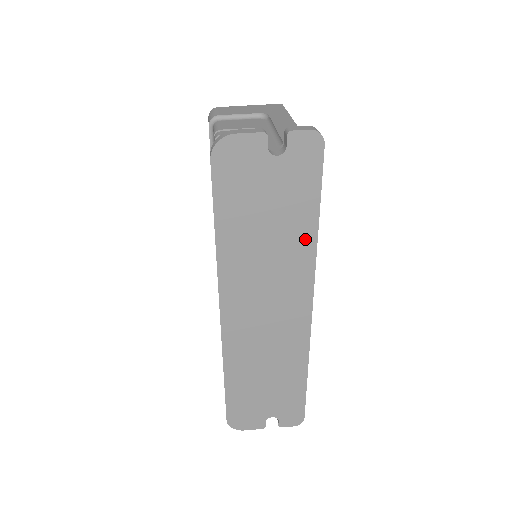
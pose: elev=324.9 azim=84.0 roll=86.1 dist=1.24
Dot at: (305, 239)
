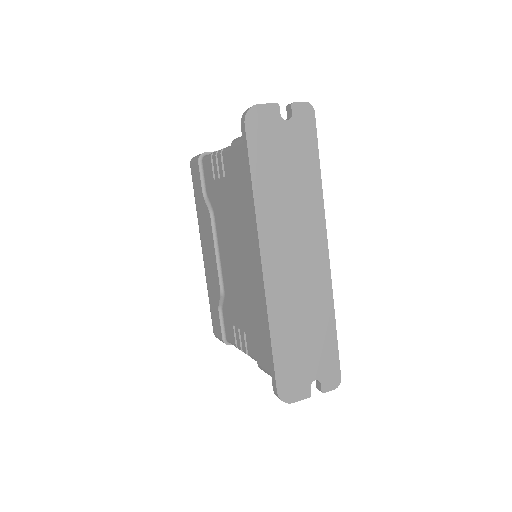
Dot at: (314, 187)
